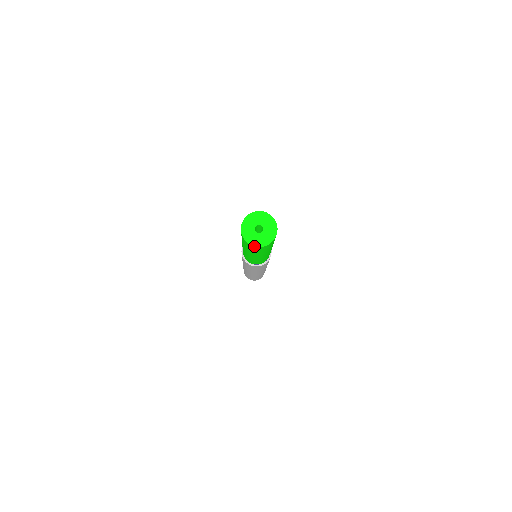
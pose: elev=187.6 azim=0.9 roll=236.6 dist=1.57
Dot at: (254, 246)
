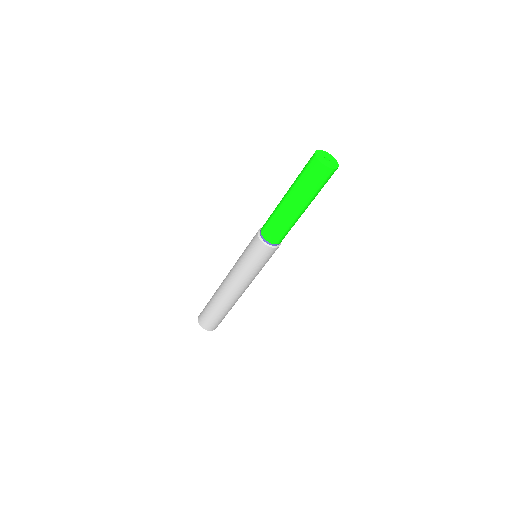
Dot at: (326, 167)
